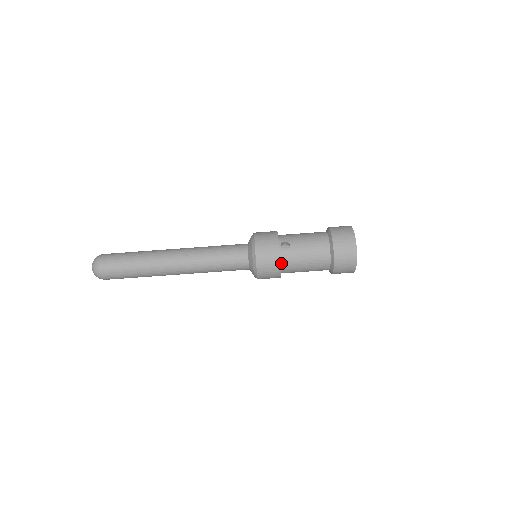
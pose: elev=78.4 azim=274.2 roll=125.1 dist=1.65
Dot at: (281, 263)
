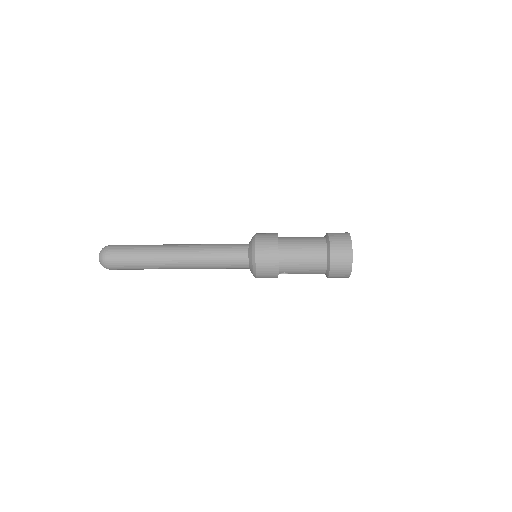
Dot at: occluded
